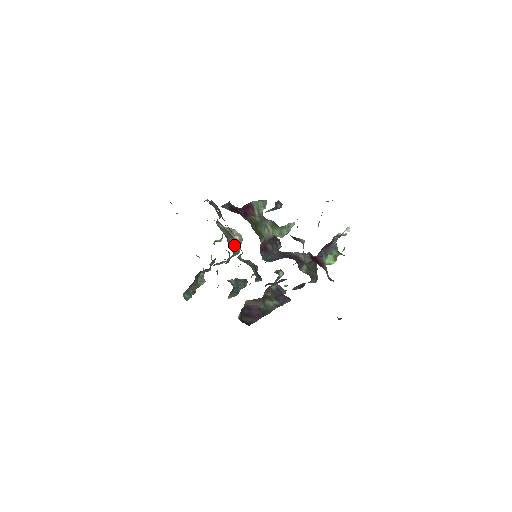
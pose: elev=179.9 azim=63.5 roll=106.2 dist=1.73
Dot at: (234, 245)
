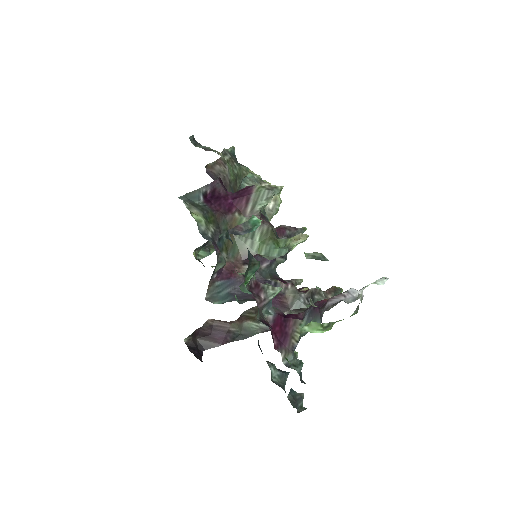
Dot at: occluded
